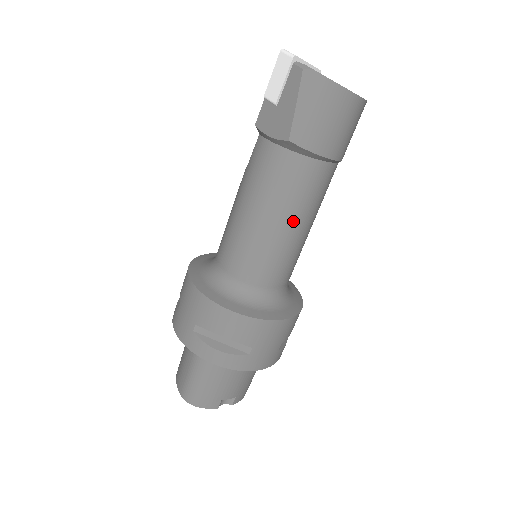
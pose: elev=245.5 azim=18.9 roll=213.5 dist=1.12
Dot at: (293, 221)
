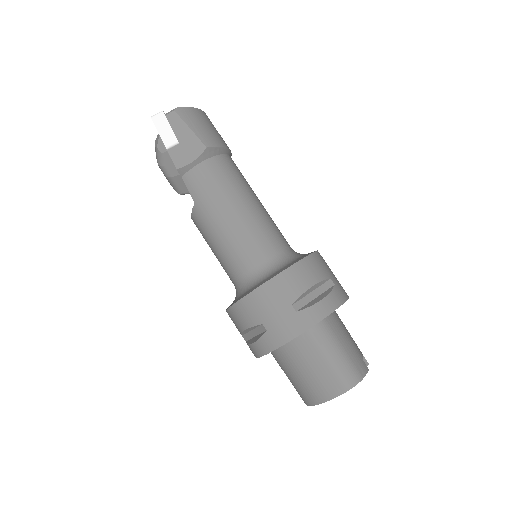
Dot at: (253, 196)
